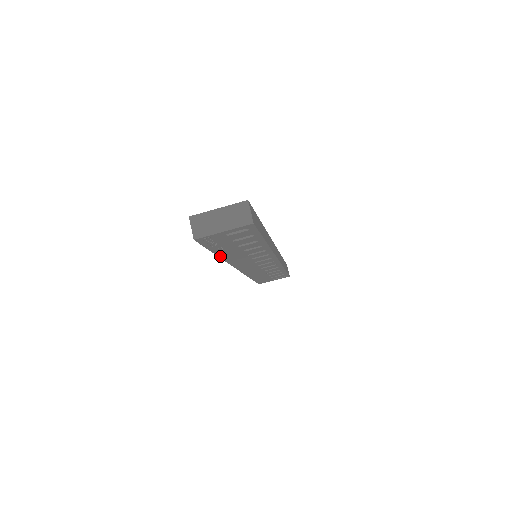
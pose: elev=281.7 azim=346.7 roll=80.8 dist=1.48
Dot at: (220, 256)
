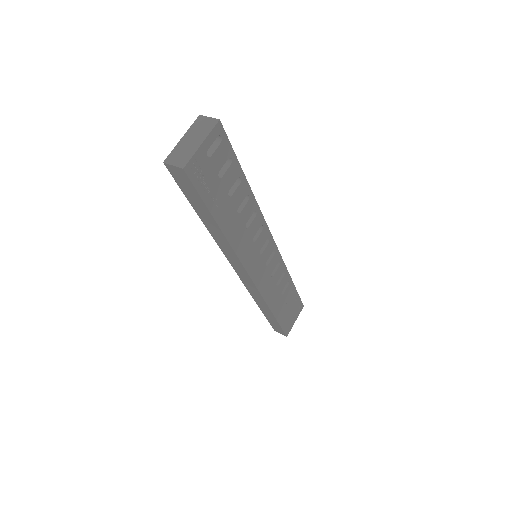
Dot at: (223, 231)
